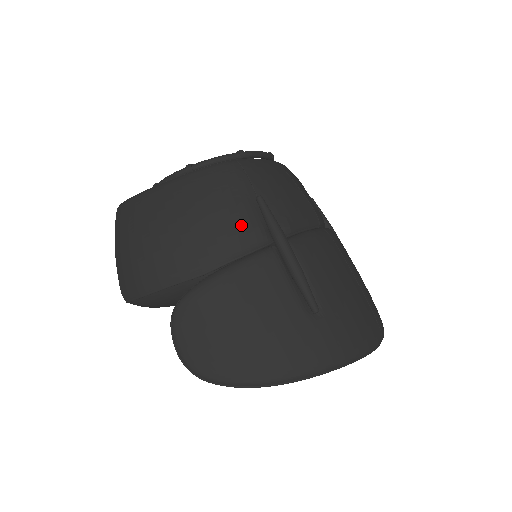
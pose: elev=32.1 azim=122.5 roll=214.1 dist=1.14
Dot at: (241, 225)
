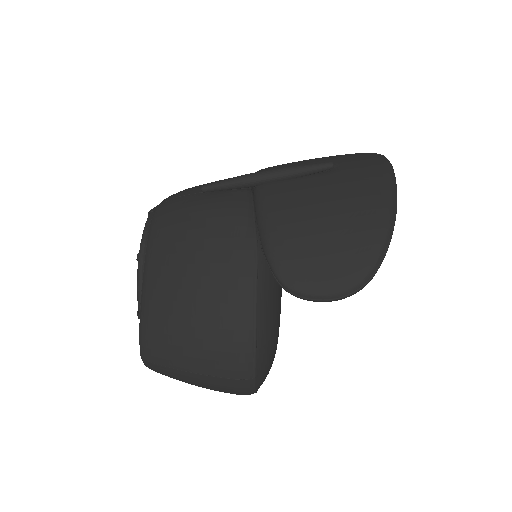
Dot at: (222, 203)
